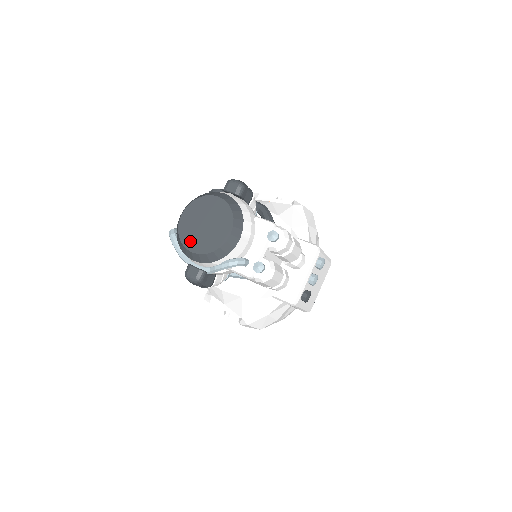
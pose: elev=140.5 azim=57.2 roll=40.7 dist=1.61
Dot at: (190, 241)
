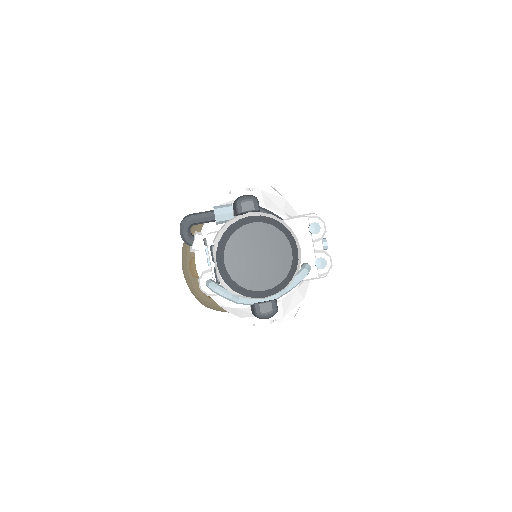
Dot at: (254, 282)
